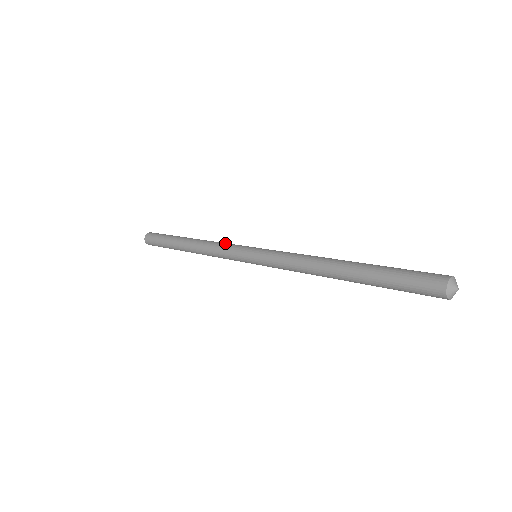
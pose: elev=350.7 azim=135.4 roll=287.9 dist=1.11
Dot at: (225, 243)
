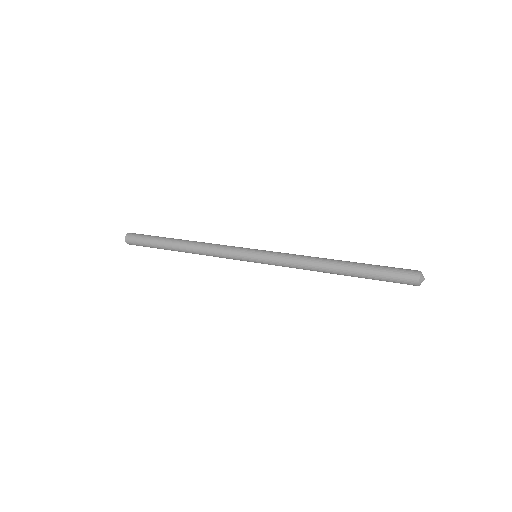
Dot at: (226, 245)
